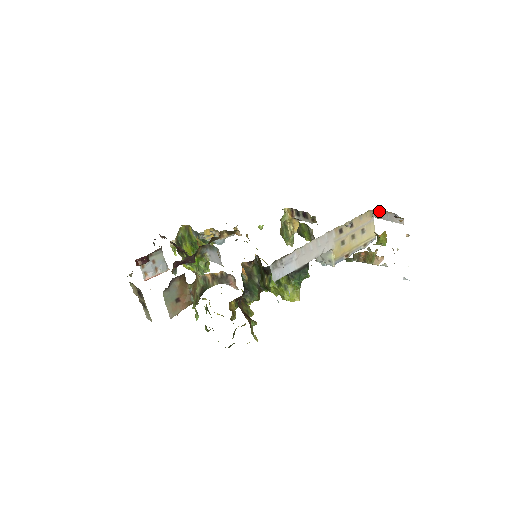
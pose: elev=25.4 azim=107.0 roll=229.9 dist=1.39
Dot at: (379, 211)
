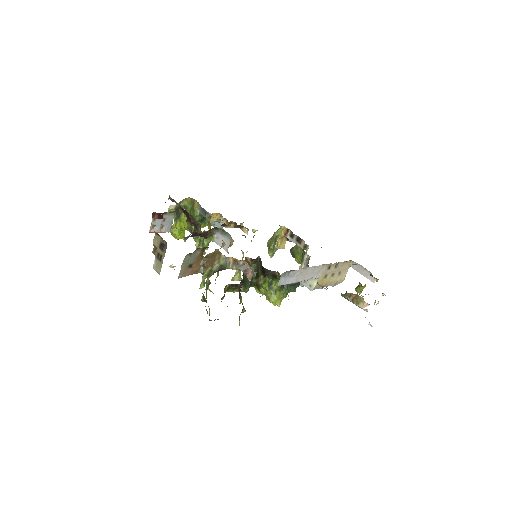
Dot at: (358, 265)
